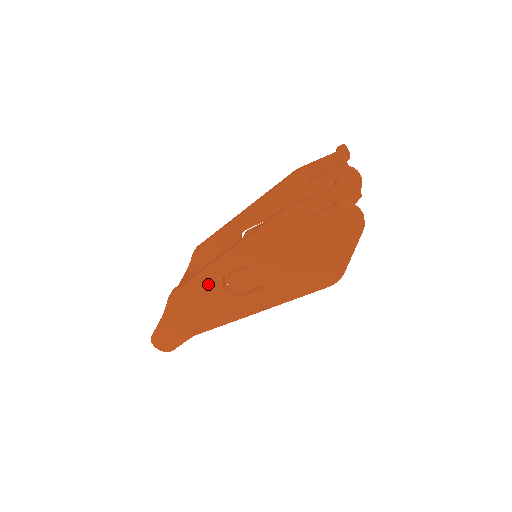
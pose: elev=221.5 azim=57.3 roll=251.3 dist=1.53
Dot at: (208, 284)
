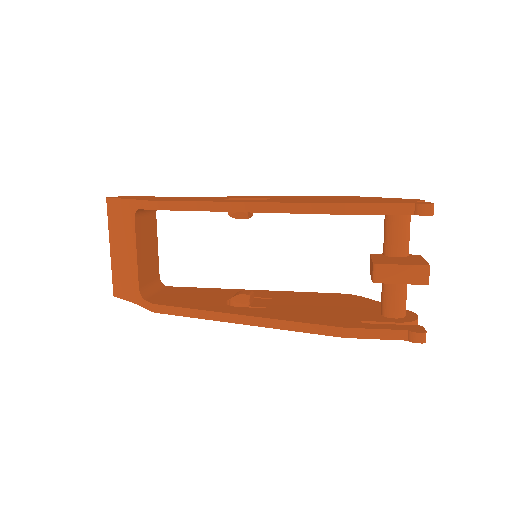
Dot at: occluded
